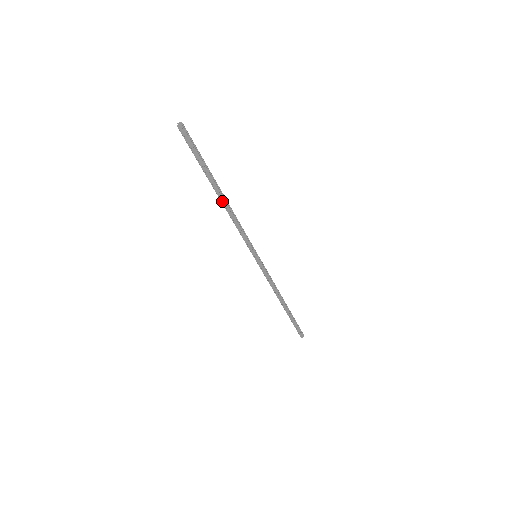
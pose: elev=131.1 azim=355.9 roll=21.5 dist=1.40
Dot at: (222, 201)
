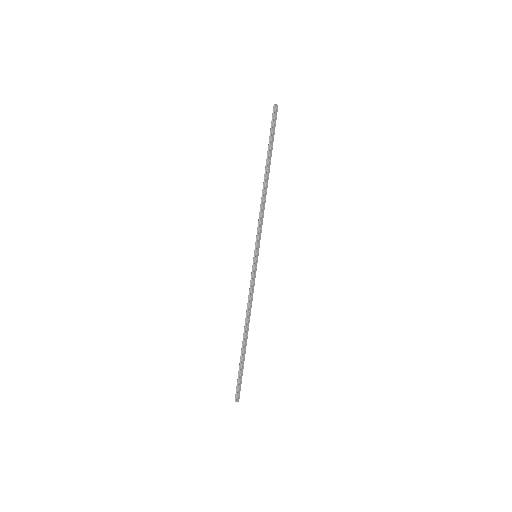
Dot at: (266, 182)
